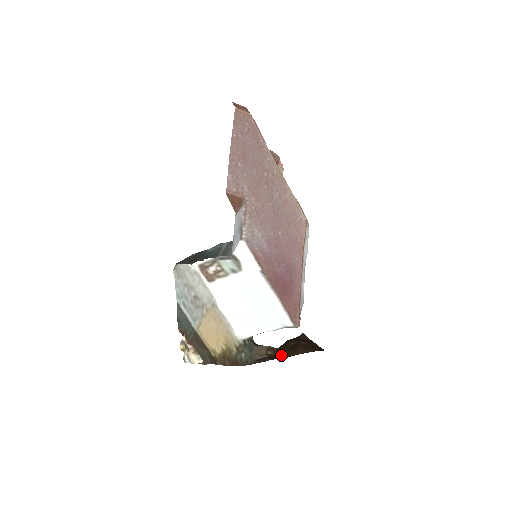
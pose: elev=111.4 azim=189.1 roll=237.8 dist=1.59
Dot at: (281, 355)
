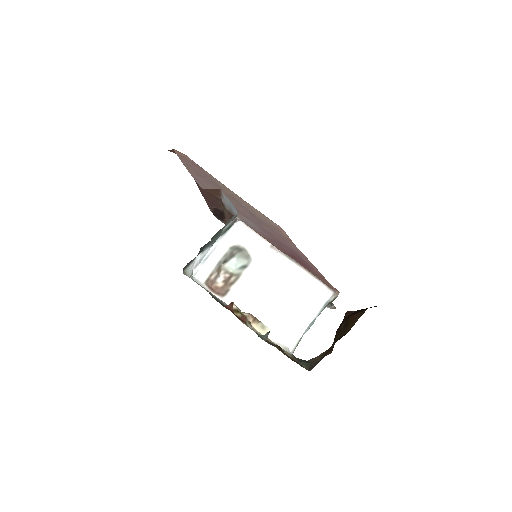
Dot at: occluded
